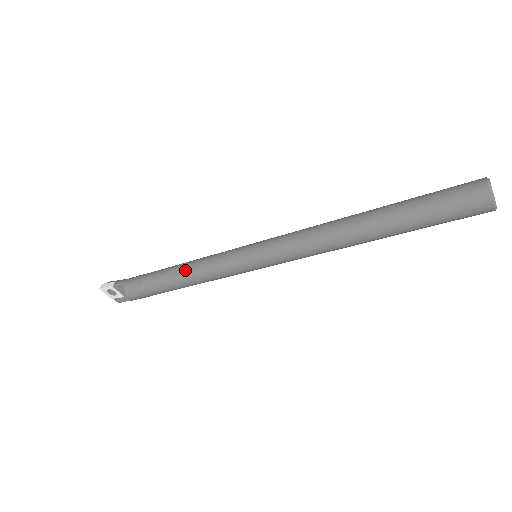
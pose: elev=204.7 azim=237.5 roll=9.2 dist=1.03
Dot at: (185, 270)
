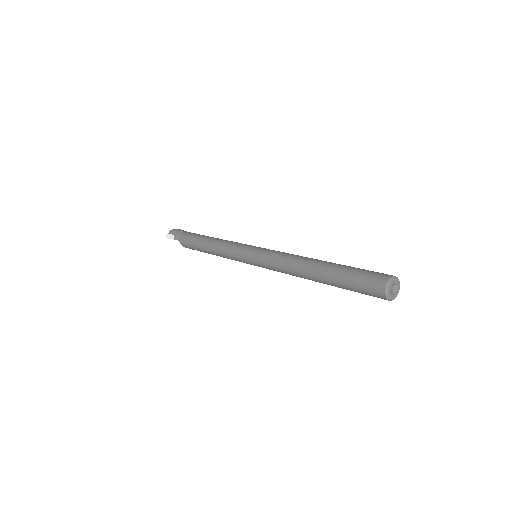
Dot at: (214, 251)
